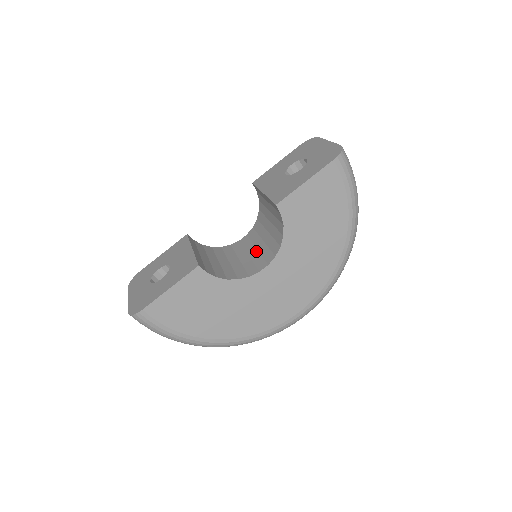
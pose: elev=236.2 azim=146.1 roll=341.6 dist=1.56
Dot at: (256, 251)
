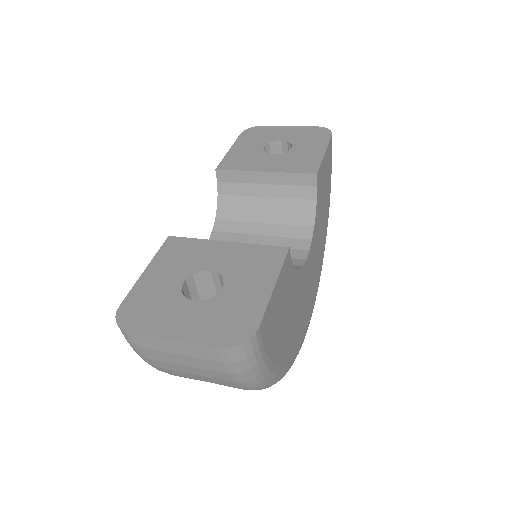
Dot at: occluded
